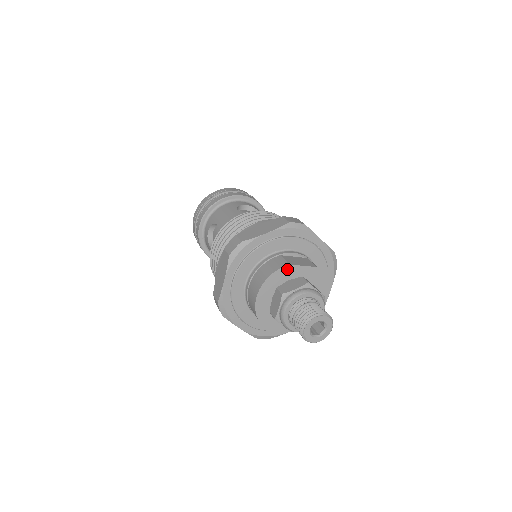
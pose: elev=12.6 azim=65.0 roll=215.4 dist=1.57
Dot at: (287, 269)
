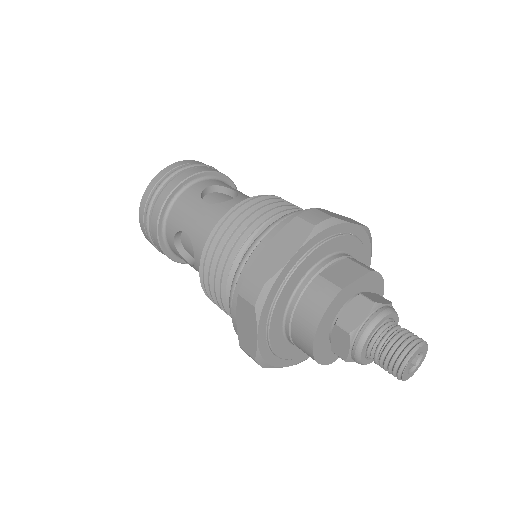
Dot at: (340, 295)
